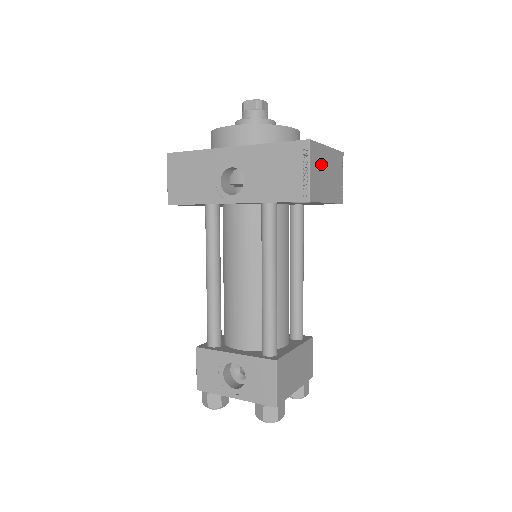
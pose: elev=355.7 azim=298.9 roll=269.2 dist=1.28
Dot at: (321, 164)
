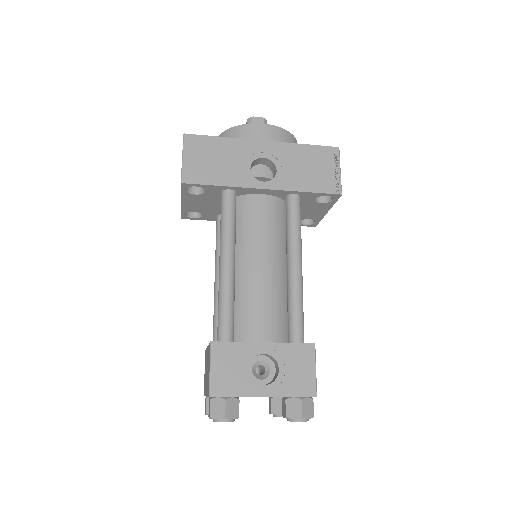
Dot at: occluded
